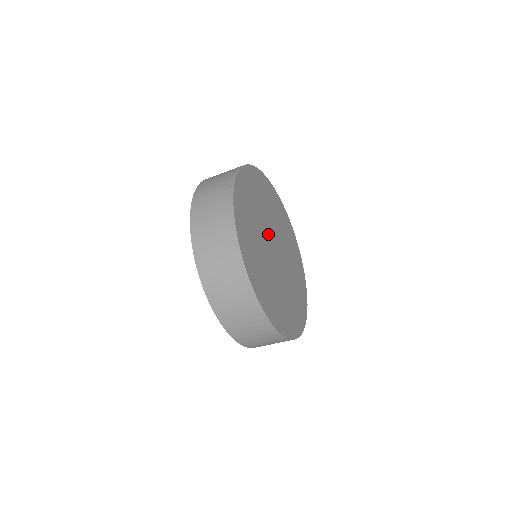
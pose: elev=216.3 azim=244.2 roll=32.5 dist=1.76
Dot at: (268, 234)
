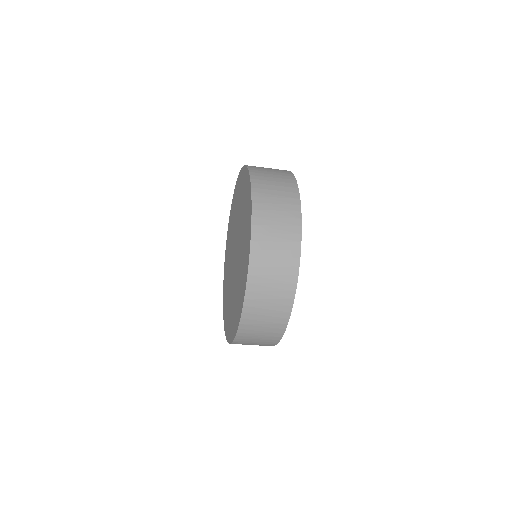
Dot at: occluded
